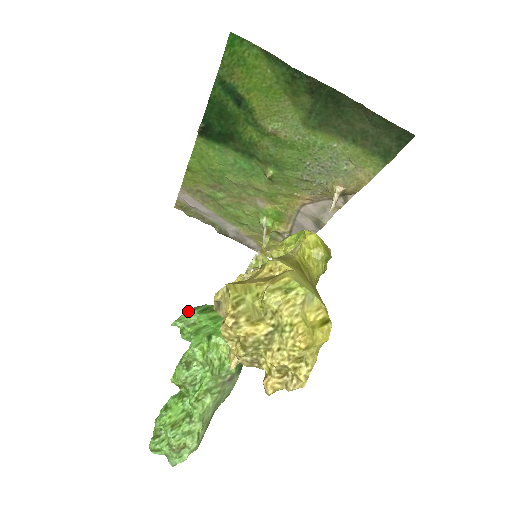
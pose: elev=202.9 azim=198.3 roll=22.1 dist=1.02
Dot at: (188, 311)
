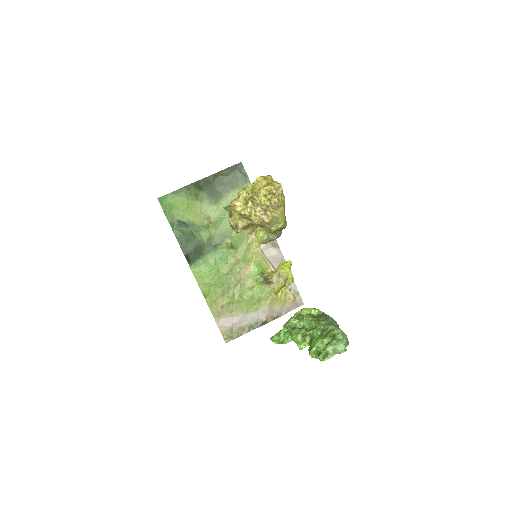
Dot at: occluded
